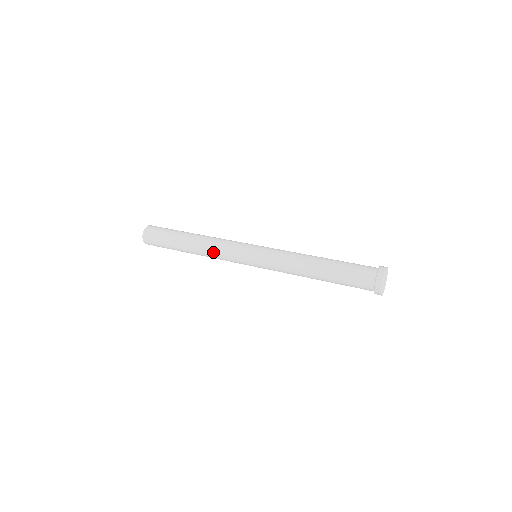
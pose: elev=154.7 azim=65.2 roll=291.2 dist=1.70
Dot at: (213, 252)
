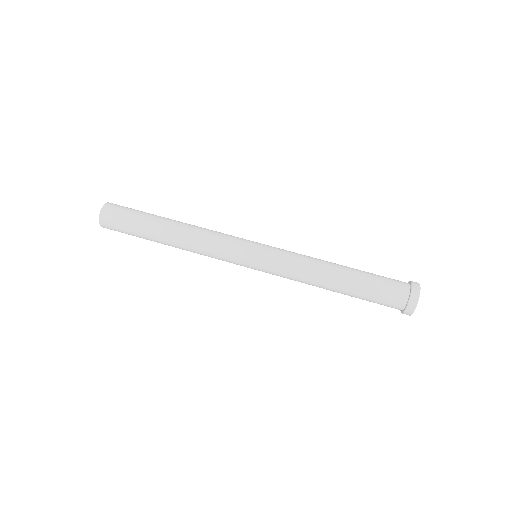
Dot at: occluded
